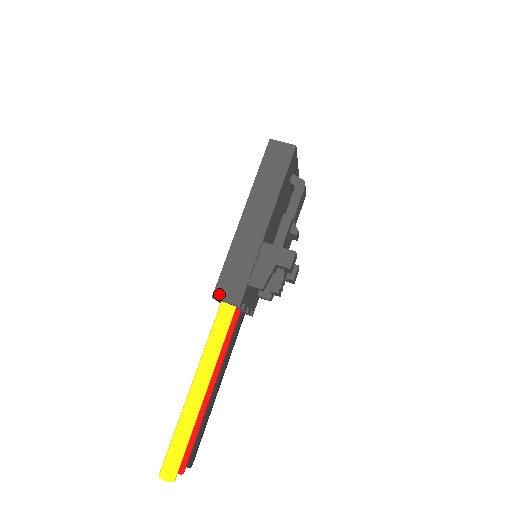
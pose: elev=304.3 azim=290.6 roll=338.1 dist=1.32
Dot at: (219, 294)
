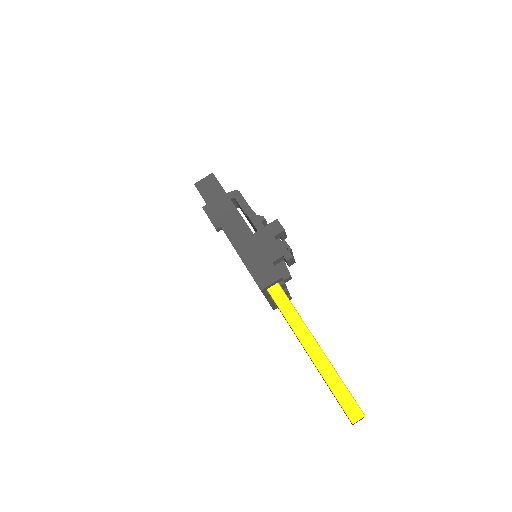
Dot at: (263, 284)
